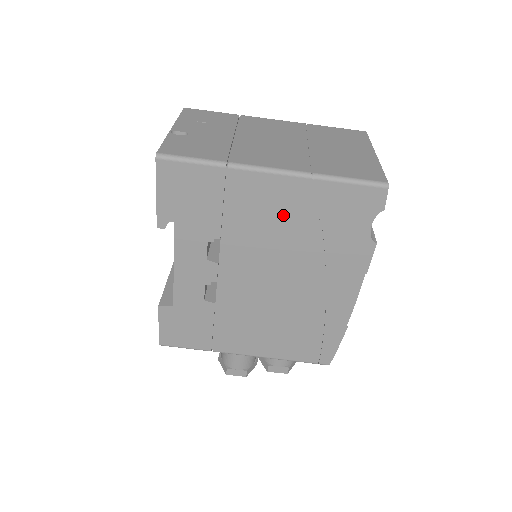
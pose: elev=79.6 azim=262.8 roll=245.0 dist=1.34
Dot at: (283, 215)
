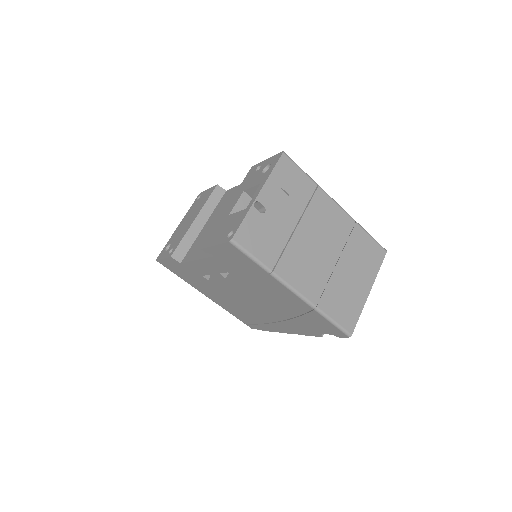
Dot at: (283, 300)
